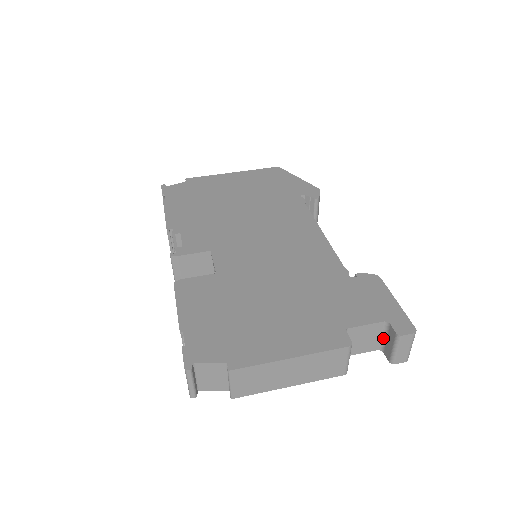
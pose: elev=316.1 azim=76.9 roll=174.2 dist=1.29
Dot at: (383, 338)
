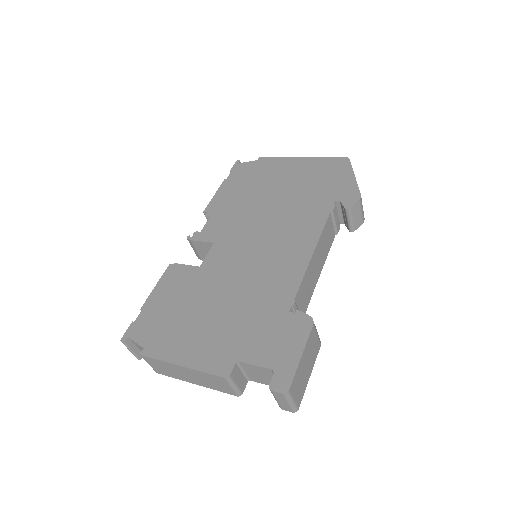
Dot at: occluded
